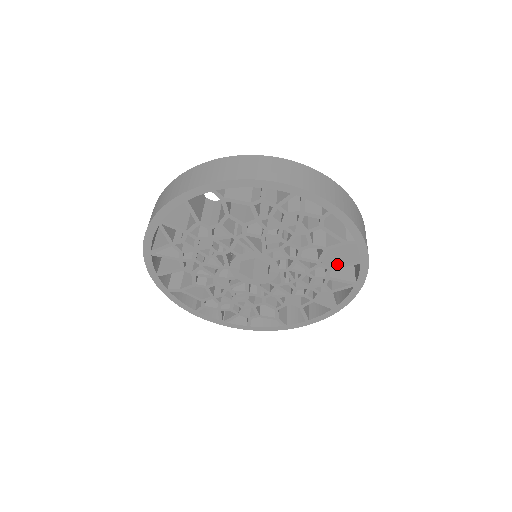
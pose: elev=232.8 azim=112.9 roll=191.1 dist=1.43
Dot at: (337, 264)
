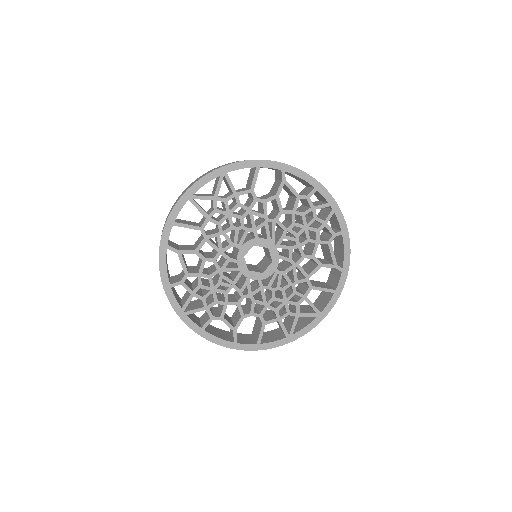
Dot at: (318, 286)
